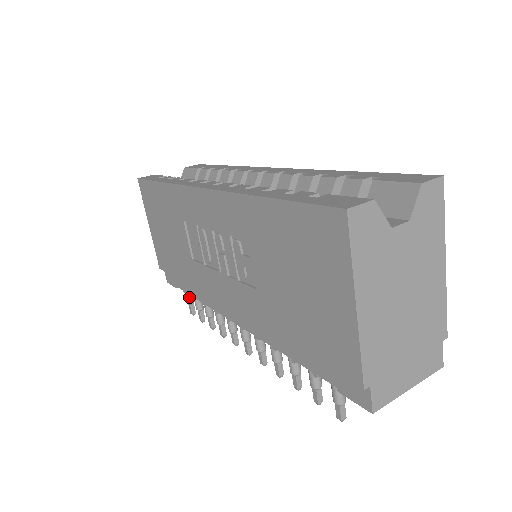
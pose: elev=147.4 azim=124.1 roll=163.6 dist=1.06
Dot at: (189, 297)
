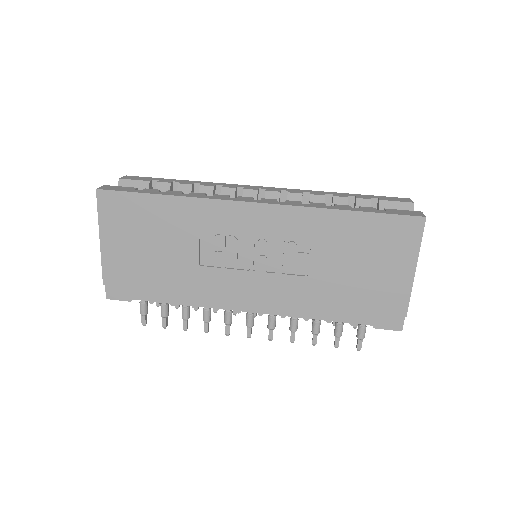
Dot at: (146, 308)
